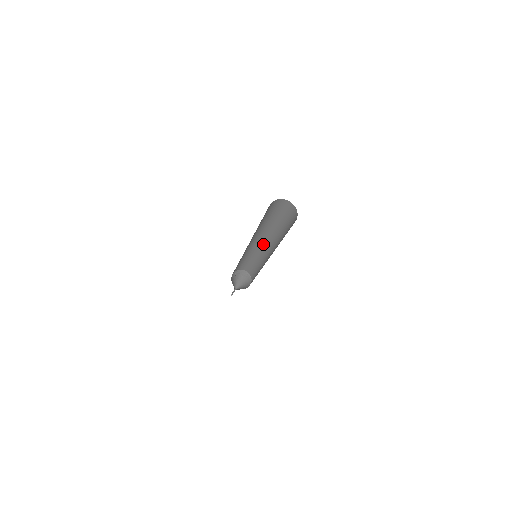
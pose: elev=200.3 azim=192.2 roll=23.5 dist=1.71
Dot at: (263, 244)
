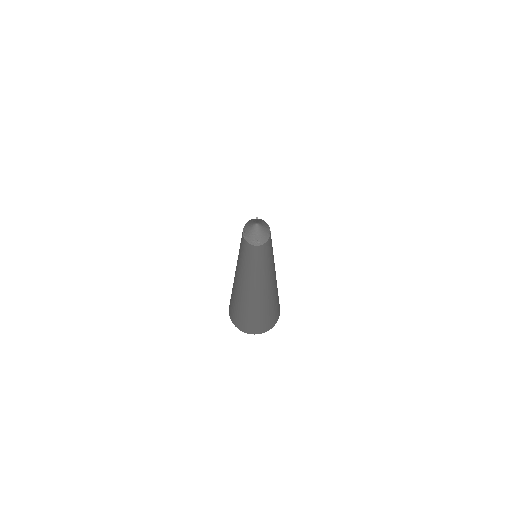
Dot at: occluded
